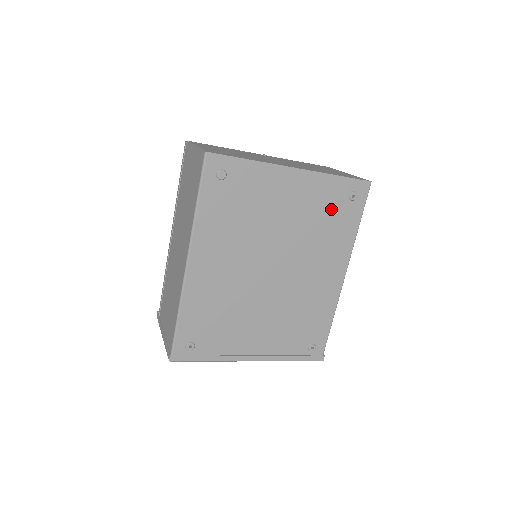
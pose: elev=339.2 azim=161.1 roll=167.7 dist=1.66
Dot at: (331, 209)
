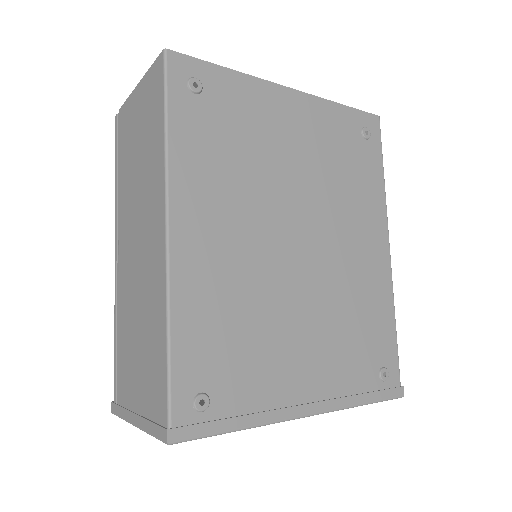
Dot at: (347, 150)
